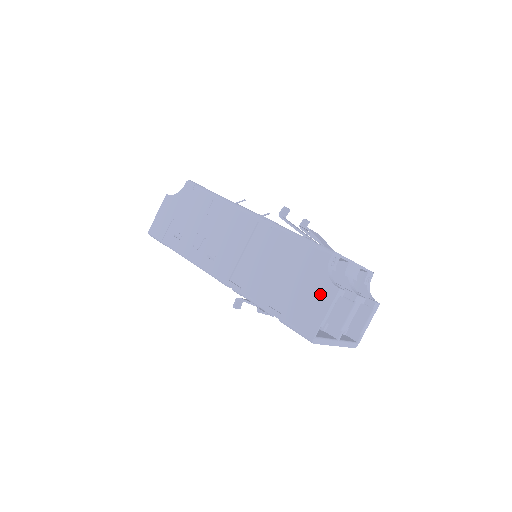
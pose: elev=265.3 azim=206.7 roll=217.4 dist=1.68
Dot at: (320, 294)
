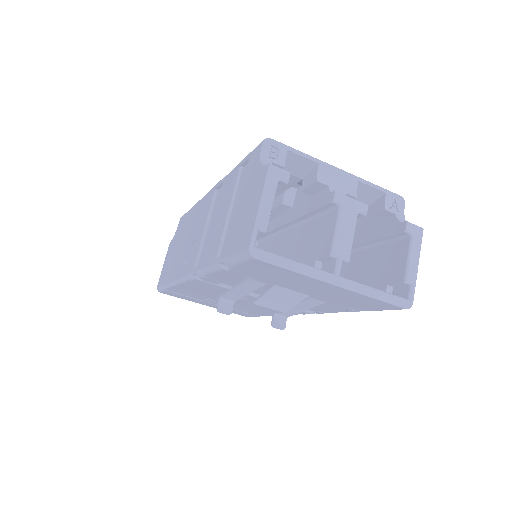
Dot at: (254, 191)
